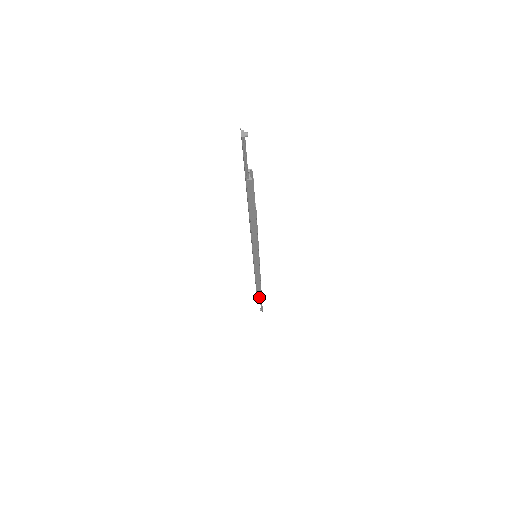
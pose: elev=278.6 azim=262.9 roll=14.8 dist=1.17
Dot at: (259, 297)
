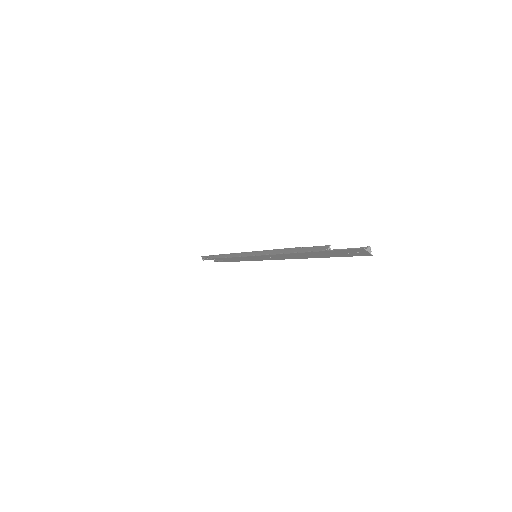
Dot at: (221, 260)
